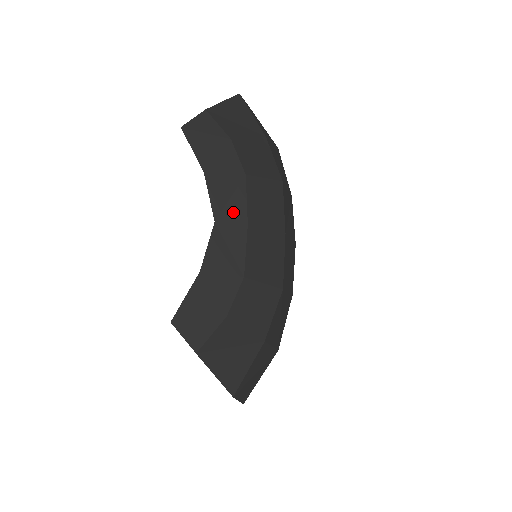
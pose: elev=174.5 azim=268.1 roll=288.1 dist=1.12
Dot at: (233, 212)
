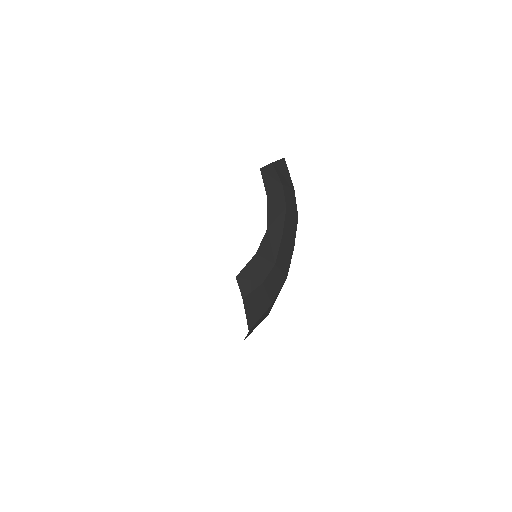
Dot at: (277, 226)
